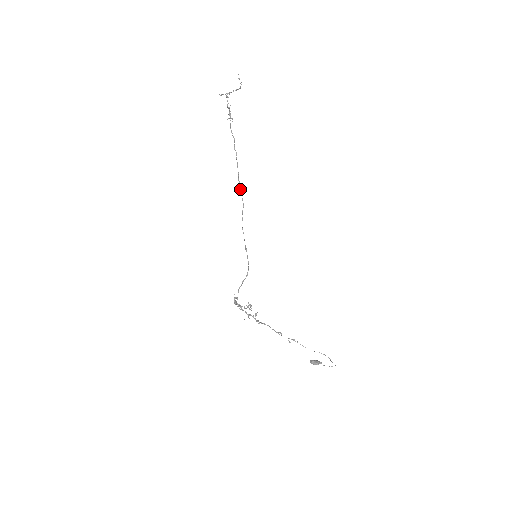
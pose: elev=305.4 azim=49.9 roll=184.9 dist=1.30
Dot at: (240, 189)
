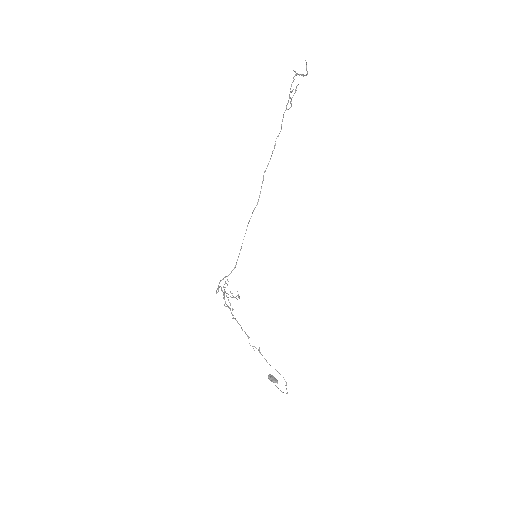
Dot at: occluded
